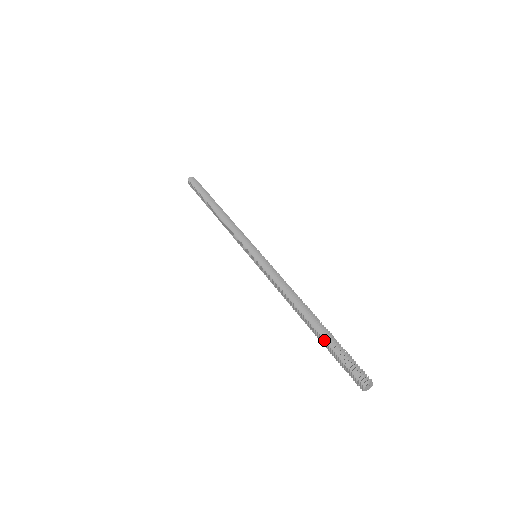
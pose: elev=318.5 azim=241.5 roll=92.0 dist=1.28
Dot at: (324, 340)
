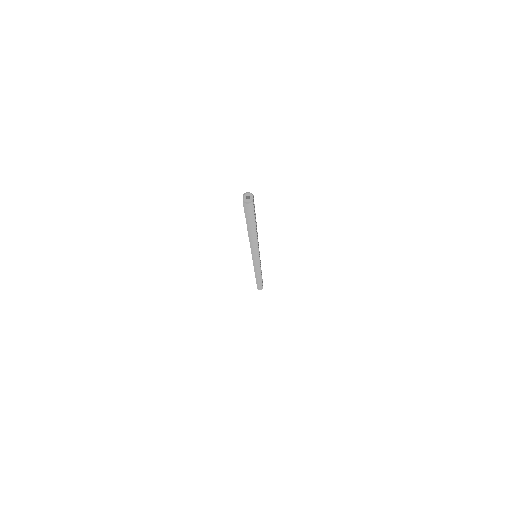
Dot at: occluded
